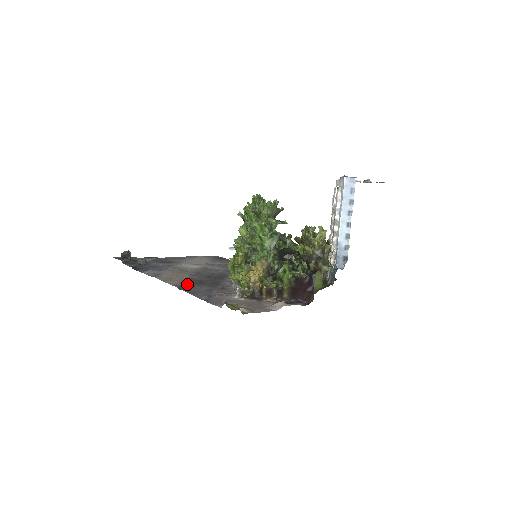
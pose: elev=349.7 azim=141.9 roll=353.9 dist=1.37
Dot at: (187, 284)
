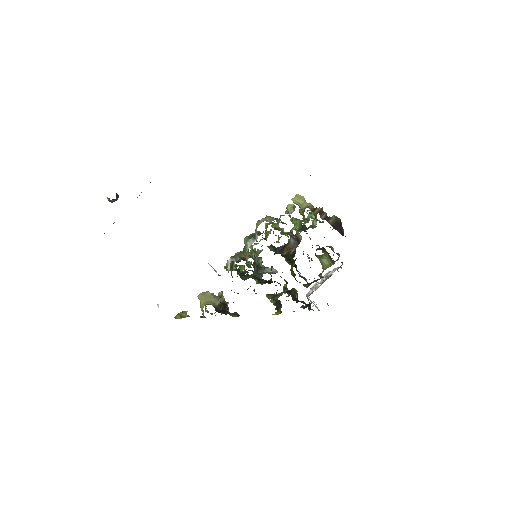
Dot at: occluded
